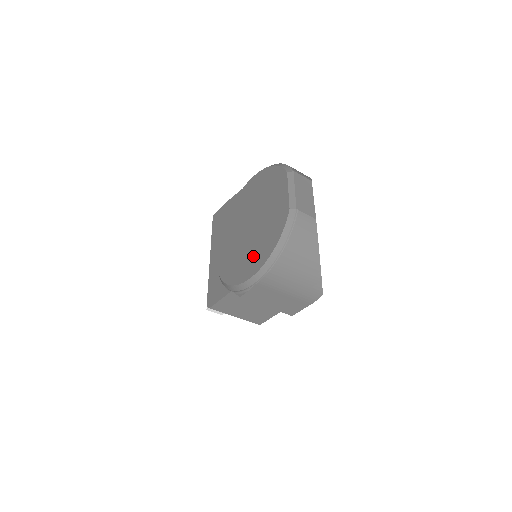
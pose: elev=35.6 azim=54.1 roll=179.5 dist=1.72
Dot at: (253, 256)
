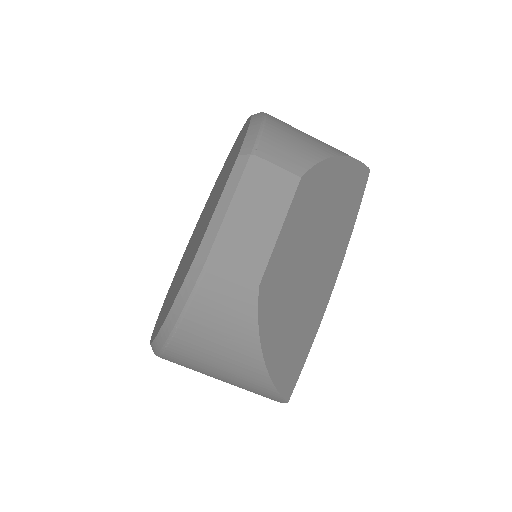
Dot at: (167, 303)
